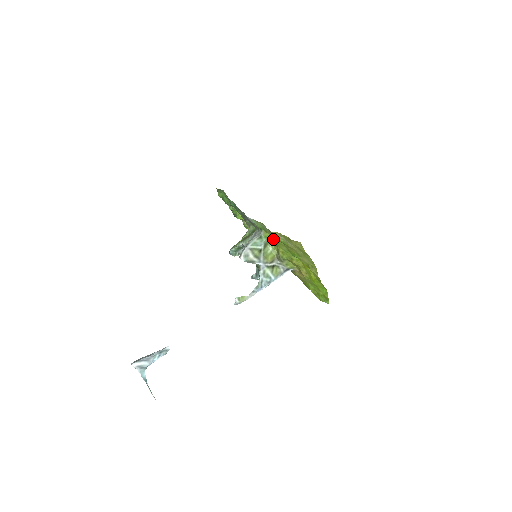
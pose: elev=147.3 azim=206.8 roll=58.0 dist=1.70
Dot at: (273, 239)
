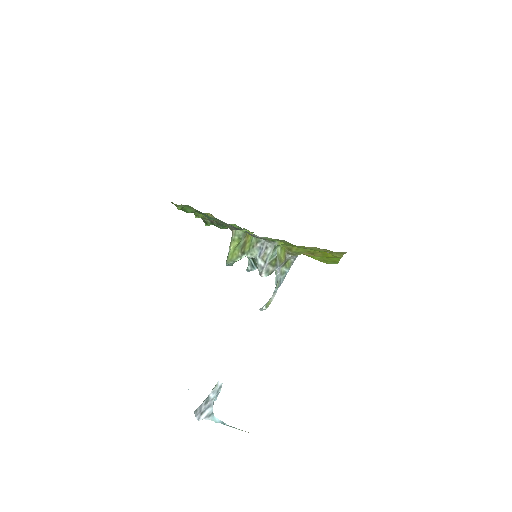
Dot at: occluded
